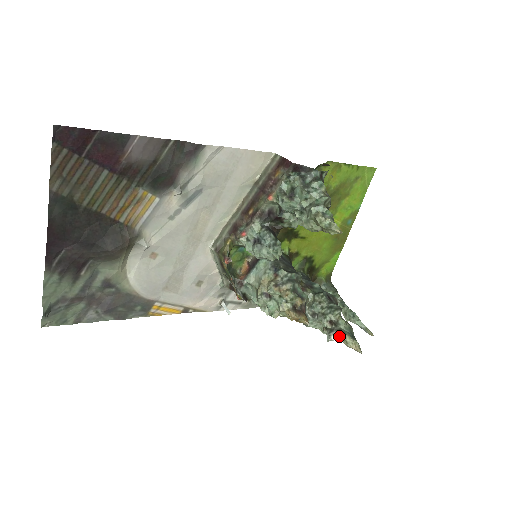
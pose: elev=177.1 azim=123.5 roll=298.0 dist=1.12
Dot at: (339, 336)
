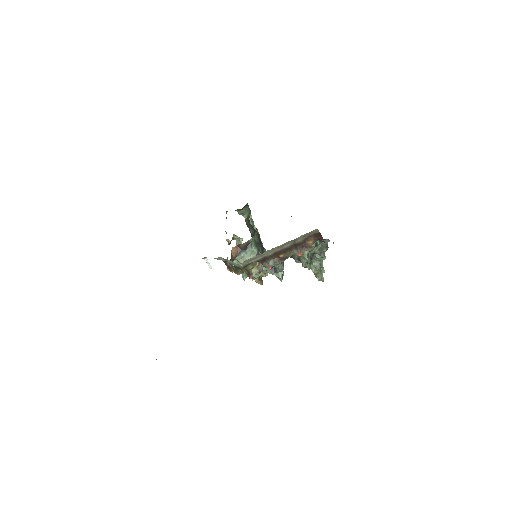
Dot at: occluded
